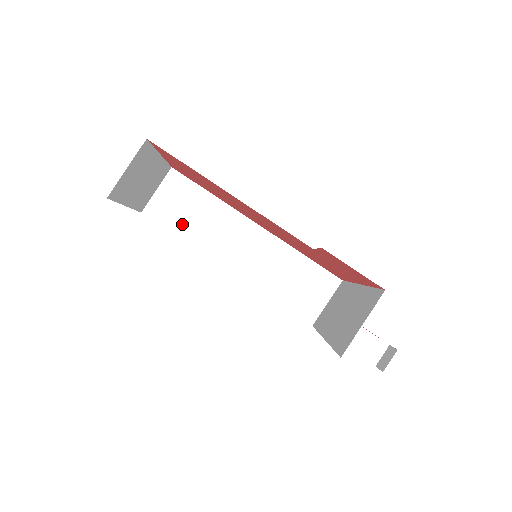
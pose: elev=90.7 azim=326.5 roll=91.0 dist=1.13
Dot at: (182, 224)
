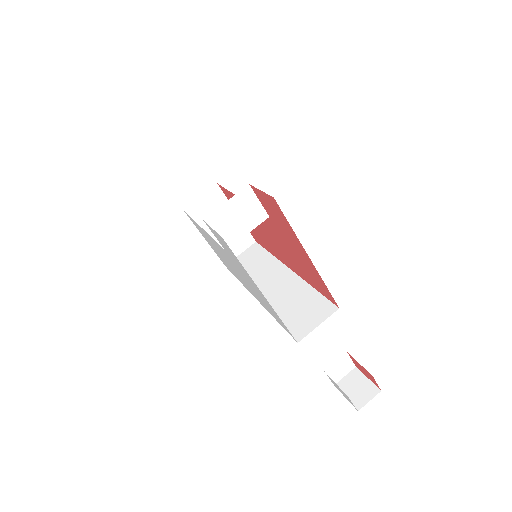
Dot at: occluded
